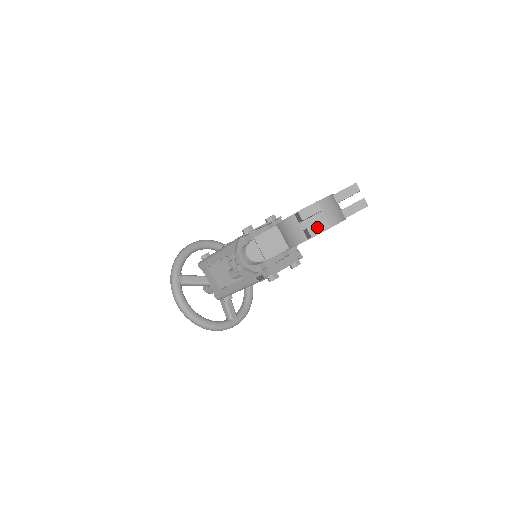
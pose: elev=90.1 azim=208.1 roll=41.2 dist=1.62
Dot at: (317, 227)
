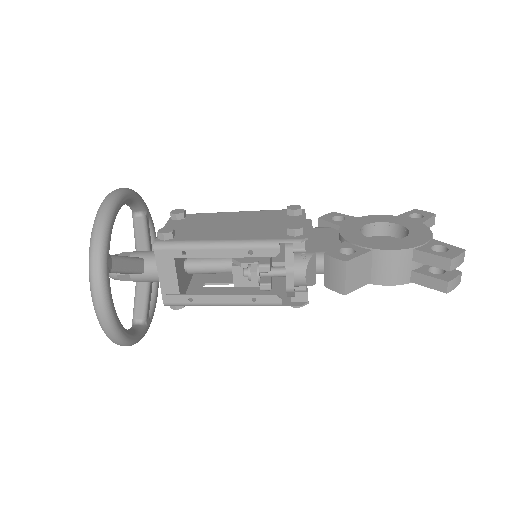
Dot at: (455, 282)
